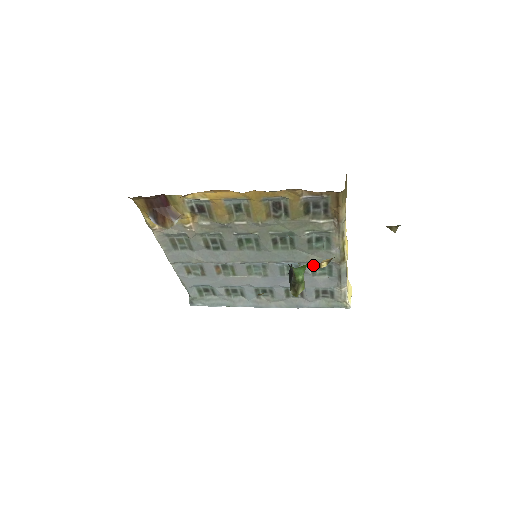
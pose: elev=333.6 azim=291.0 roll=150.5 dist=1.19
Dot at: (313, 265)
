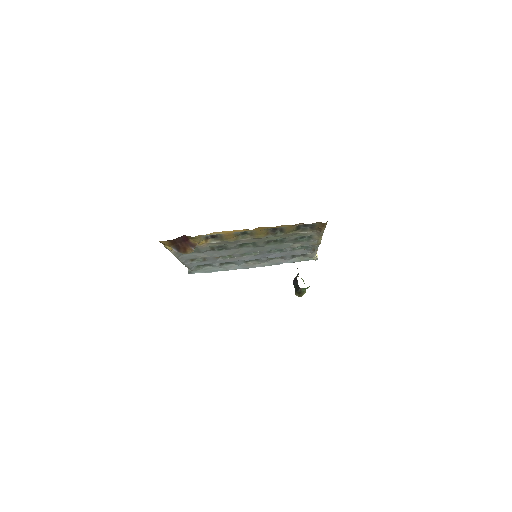
Dot at: occluded
